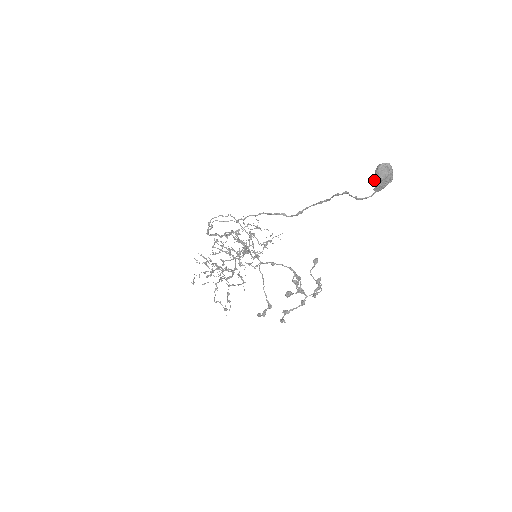
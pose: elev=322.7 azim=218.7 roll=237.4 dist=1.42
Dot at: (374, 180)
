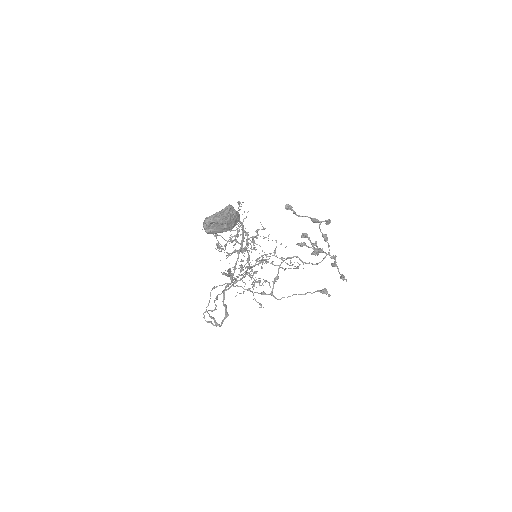
Dot at: occluded
